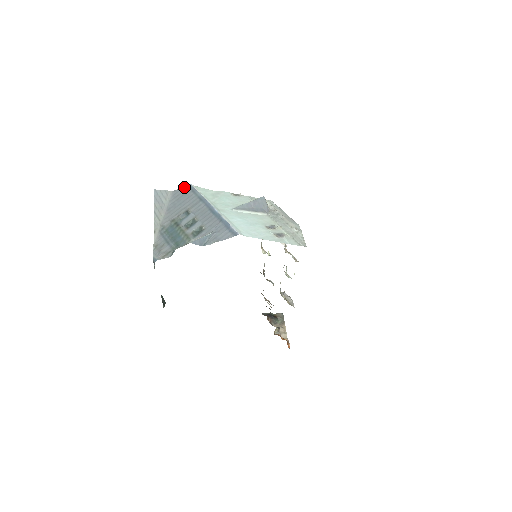
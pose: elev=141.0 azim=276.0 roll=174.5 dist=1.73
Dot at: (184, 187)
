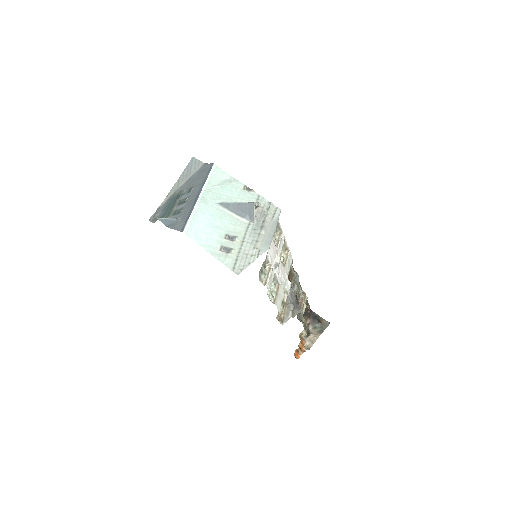
Dot at: (210, 164)
